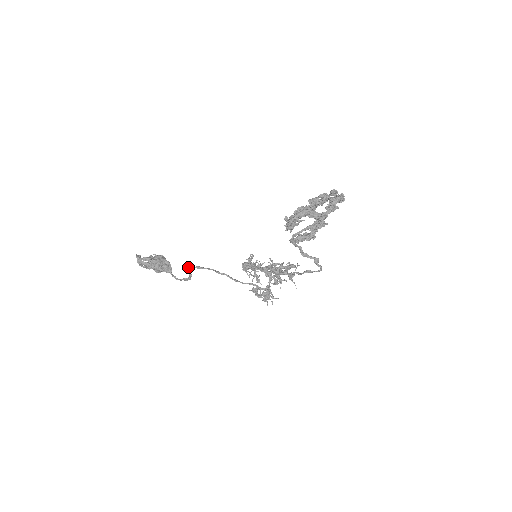
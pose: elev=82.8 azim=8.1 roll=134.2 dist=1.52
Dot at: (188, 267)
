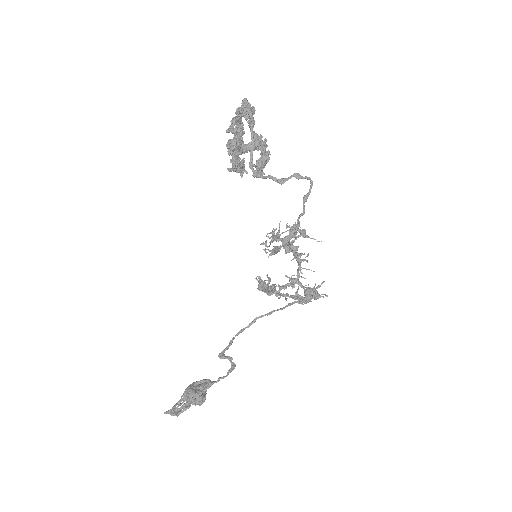
Dot at: (219, 355)
